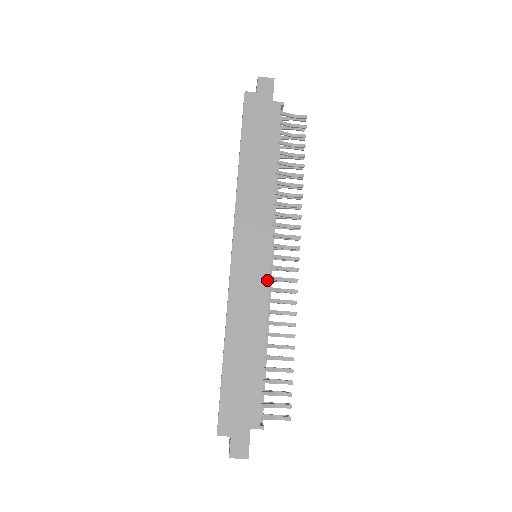
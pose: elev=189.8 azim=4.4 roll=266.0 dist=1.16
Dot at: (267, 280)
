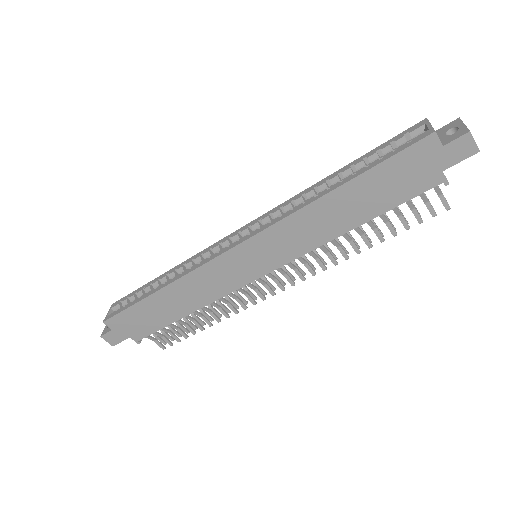
Dot at: (240, 286)
